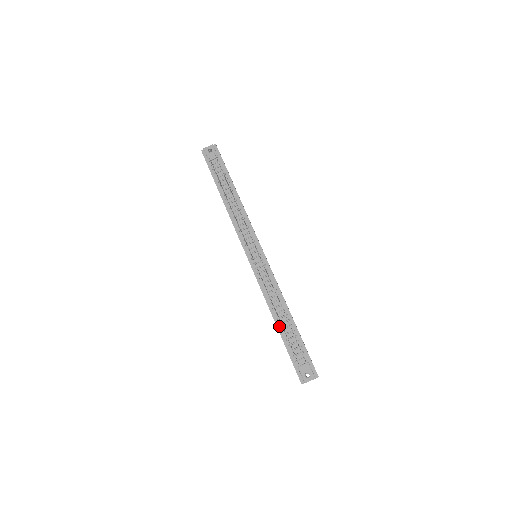
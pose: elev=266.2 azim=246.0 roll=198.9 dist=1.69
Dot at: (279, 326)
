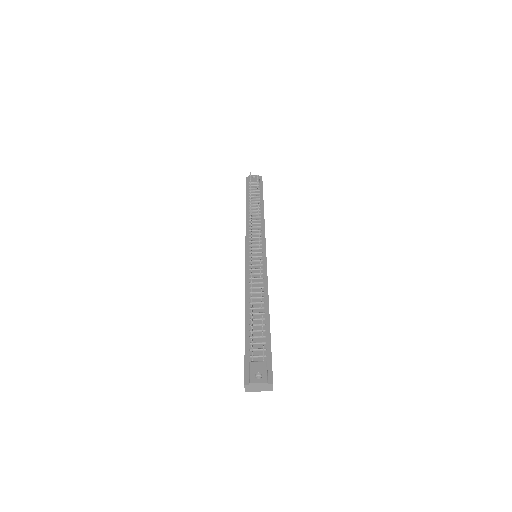
Dot at: (248, 315)
